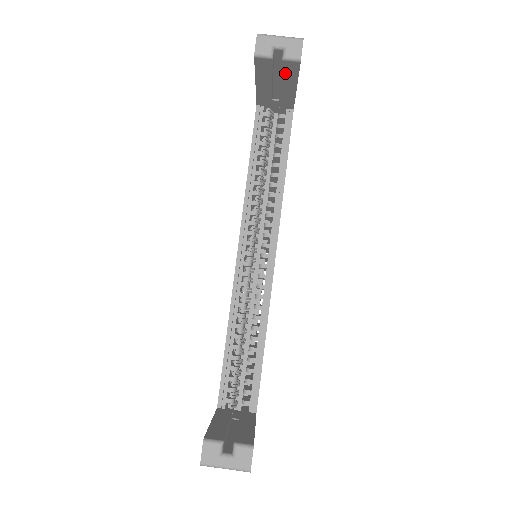
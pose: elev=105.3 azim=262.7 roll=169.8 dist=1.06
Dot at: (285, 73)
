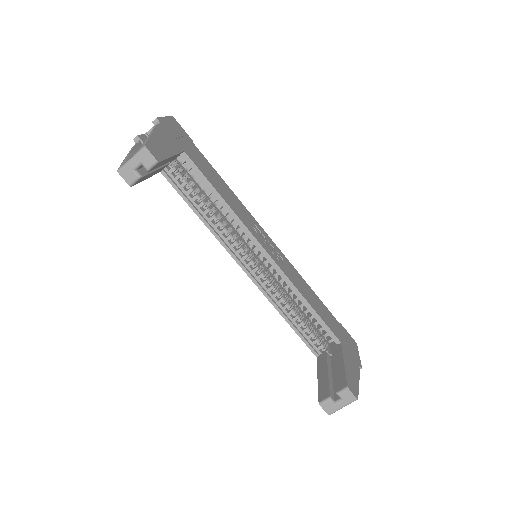
Dot at: (157, 167)
